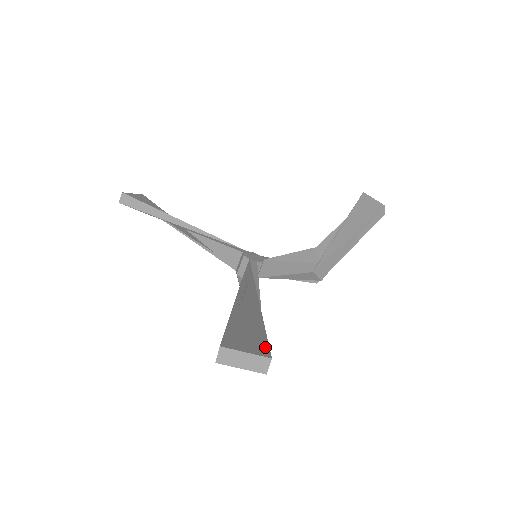
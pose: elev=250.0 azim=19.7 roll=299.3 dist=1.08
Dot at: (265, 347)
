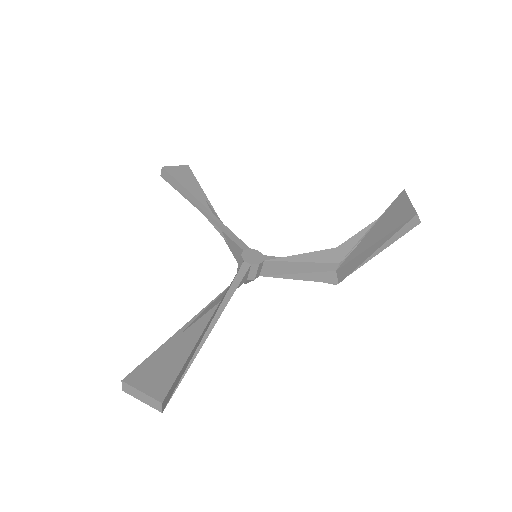
Dot at: (169, 386)
